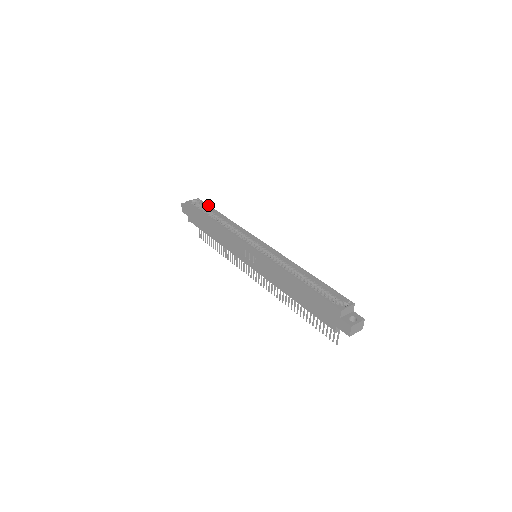
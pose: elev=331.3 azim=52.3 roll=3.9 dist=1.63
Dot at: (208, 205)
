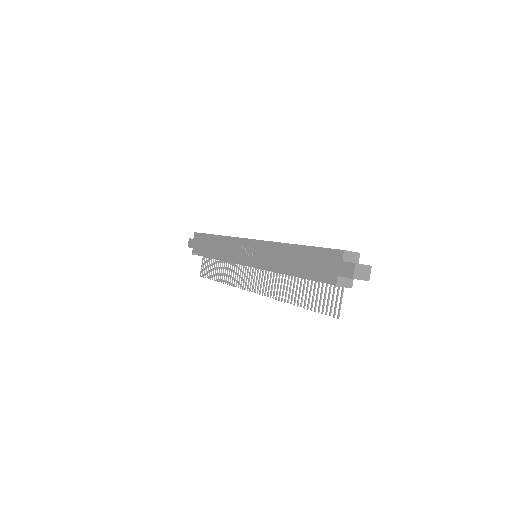
Dot at: occluded
